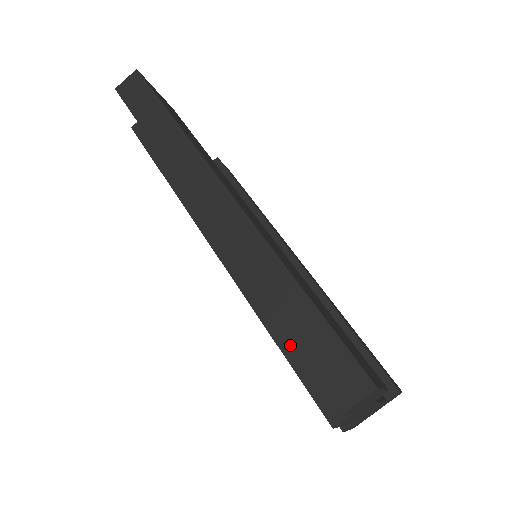
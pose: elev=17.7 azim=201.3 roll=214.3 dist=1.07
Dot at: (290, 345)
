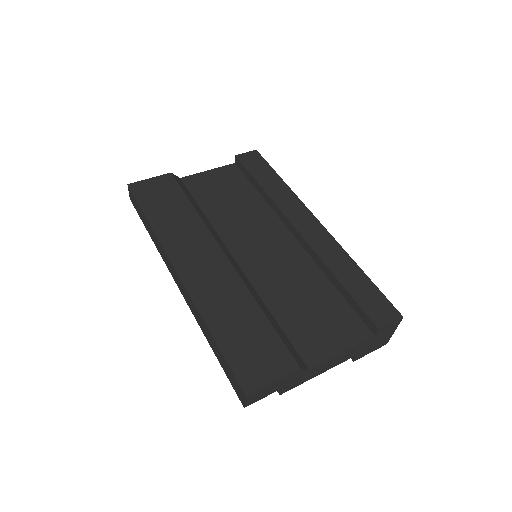
Dot at: occluded
